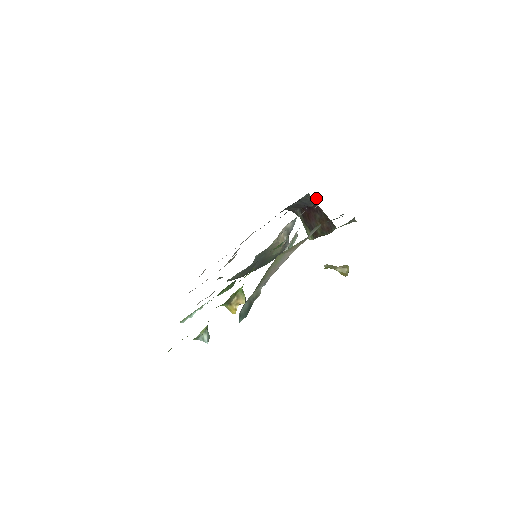
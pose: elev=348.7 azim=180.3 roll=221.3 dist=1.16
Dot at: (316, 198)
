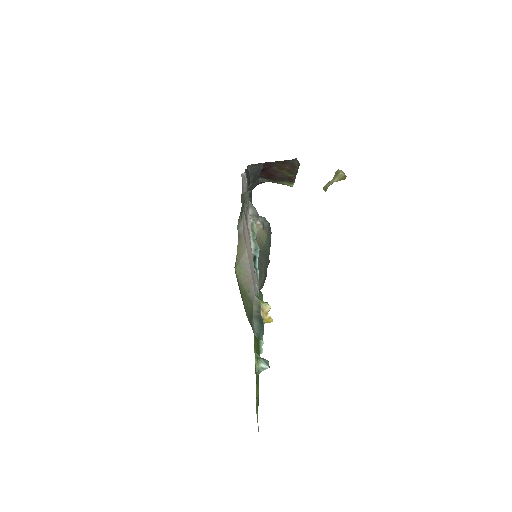
Dot at: (242, 176)
